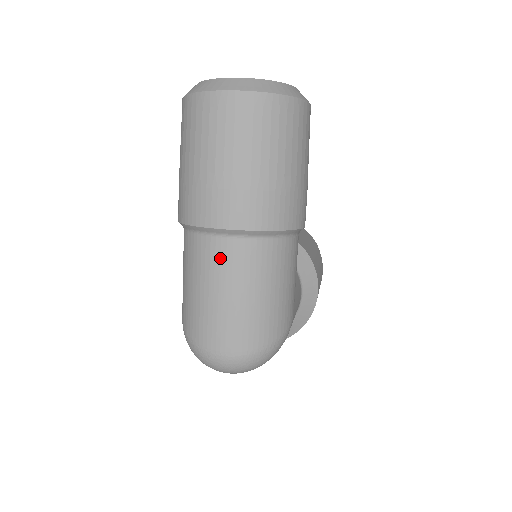
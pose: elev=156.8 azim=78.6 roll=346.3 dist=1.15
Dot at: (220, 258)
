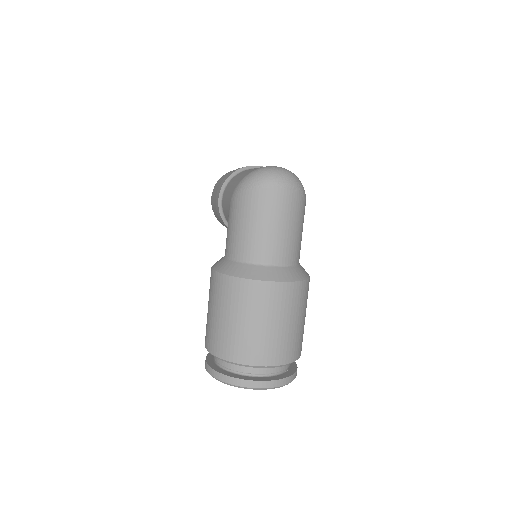
Dot at: occluded
